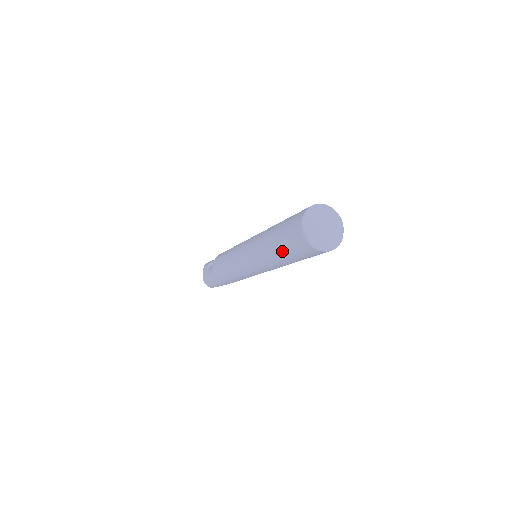
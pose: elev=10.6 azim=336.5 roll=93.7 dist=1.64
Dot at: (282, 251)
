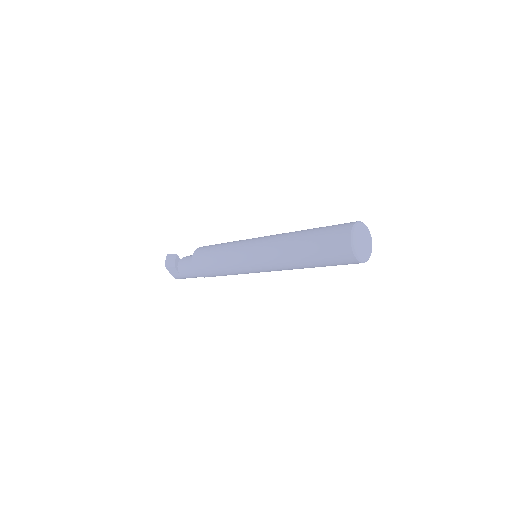
Dot at: occluded
